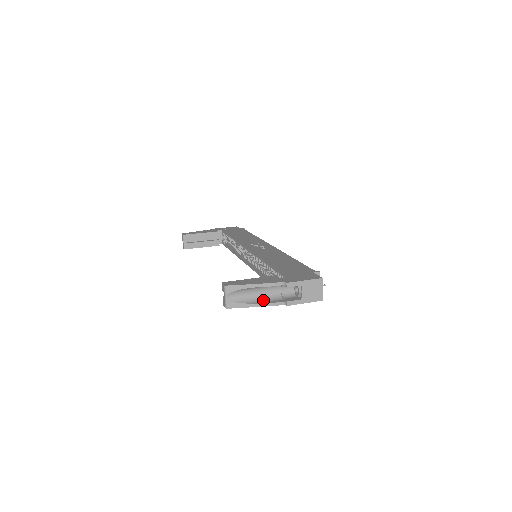
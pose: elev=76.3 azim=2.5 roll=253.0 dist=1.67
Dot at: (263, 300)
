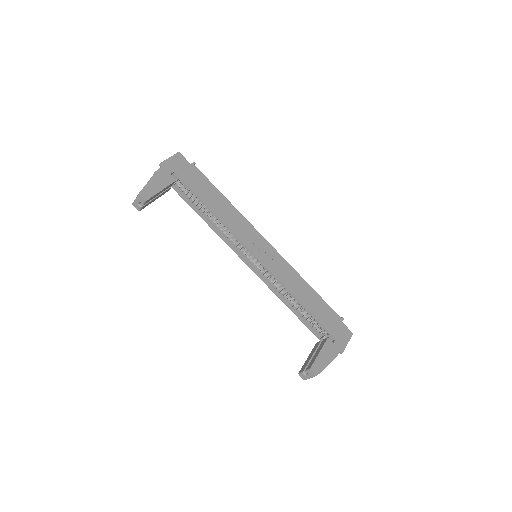
Dot at: occluded
